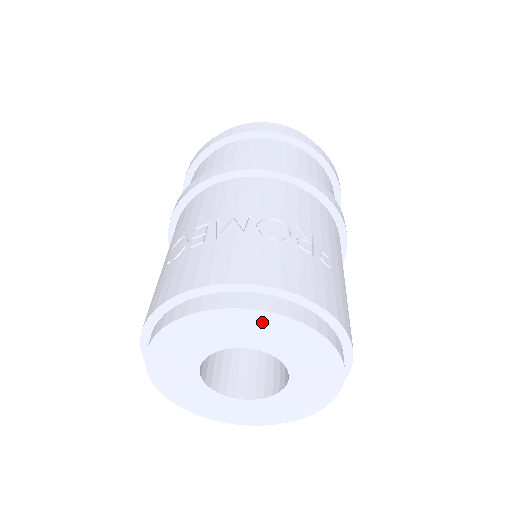
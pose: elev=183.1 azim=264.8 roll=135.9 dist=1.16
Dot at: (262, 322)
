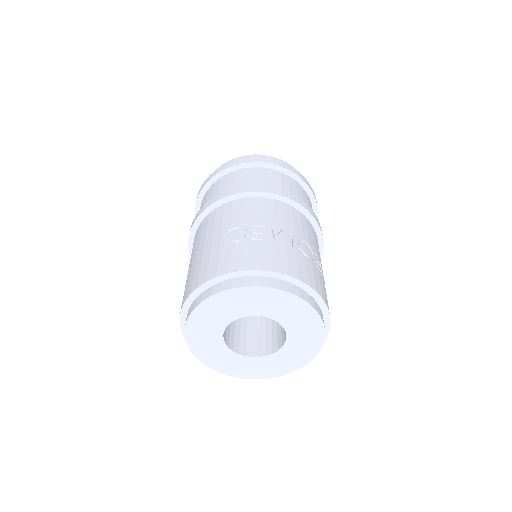
Dot at: (298, 307)
